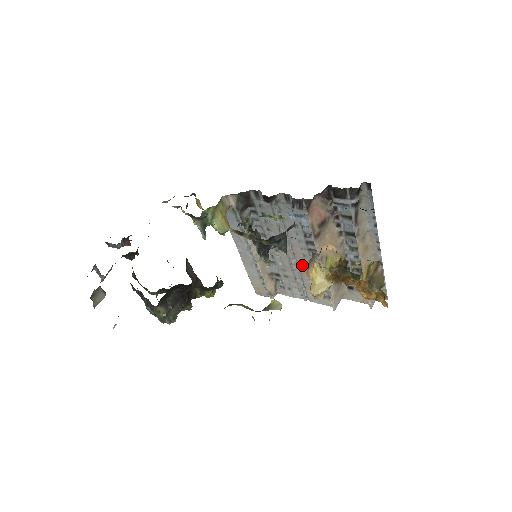
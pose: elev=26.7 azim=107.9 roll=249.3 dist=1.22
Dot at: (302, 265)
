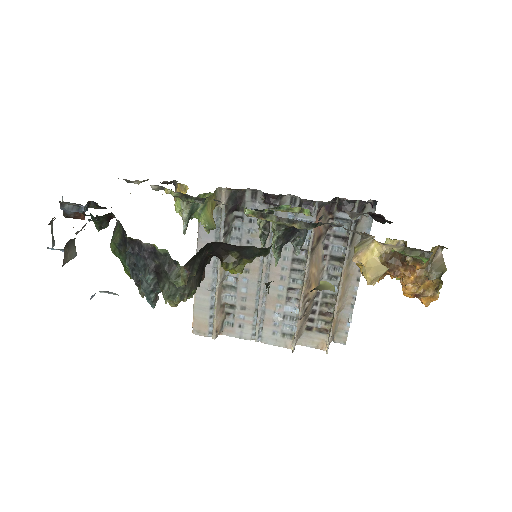
Dot at: (273, 291)
